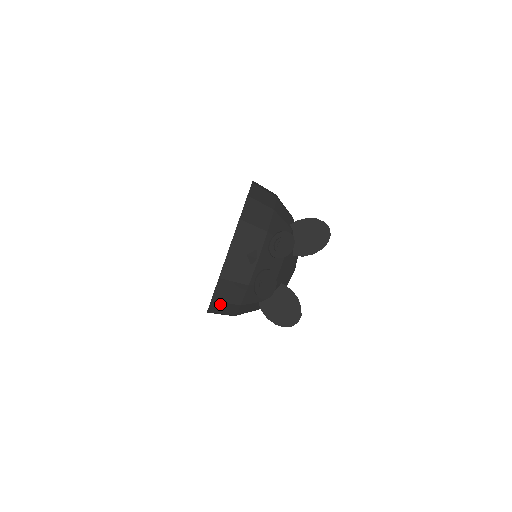
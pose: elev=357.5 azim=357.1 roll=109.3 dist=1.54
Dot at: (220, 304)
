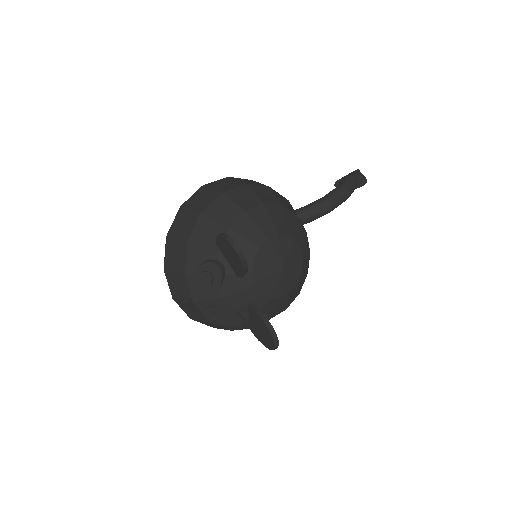
Dot at: occluded
